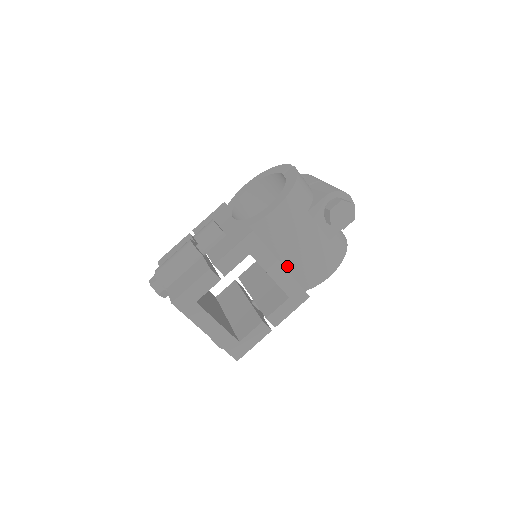
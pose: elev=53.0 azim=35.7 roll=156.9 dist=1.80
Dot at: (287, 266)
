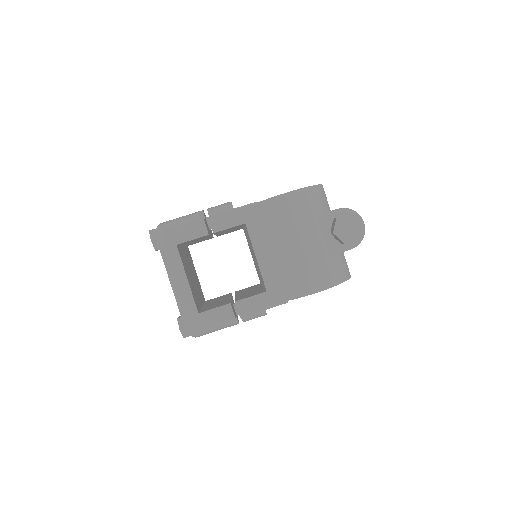
Dot at: (278, 262)
